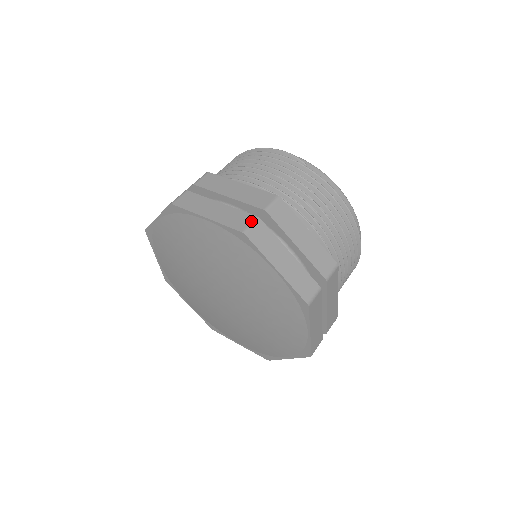
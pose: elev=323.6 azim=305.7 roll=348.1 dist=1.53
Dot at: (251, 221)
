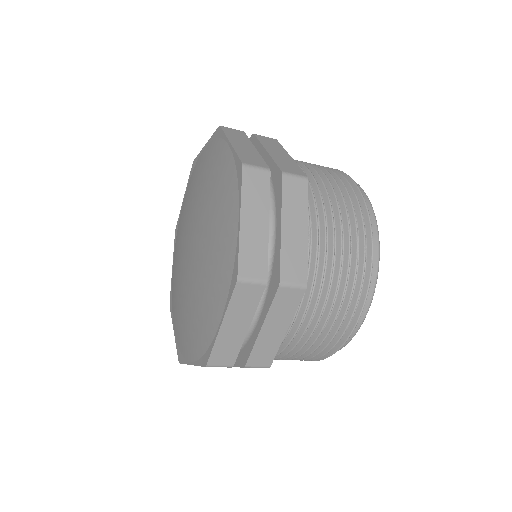
Dot at: occluded
